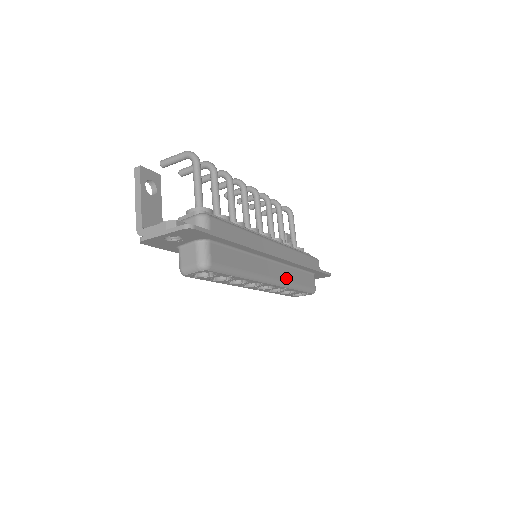
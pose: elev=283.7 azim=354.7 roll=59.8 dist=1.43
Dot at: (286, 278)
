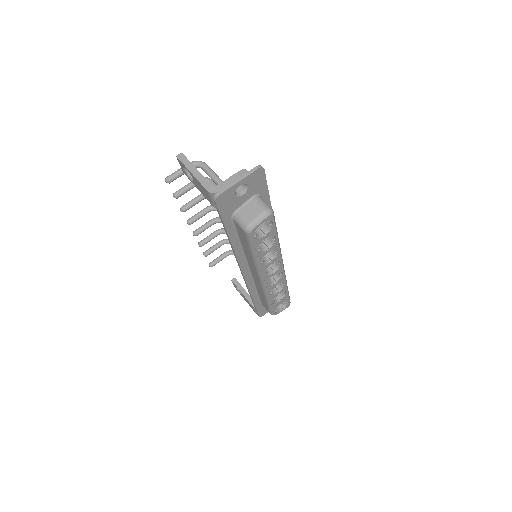
Dot at: occluded
